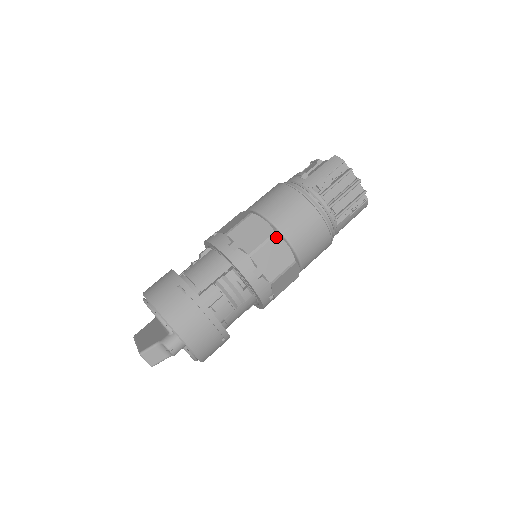
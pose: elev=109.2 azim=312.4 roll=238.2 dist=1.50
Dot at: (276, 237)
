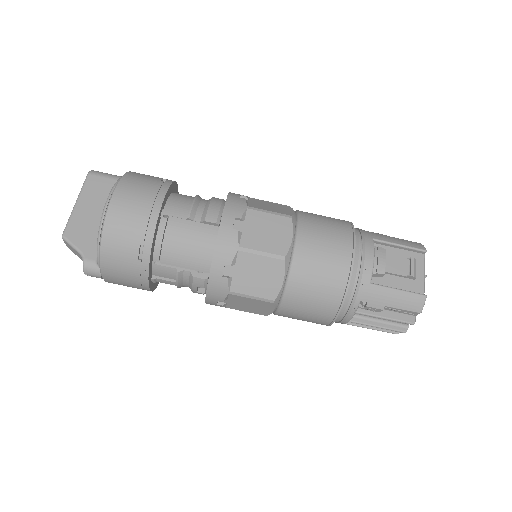
Dot at: (271, 303)
